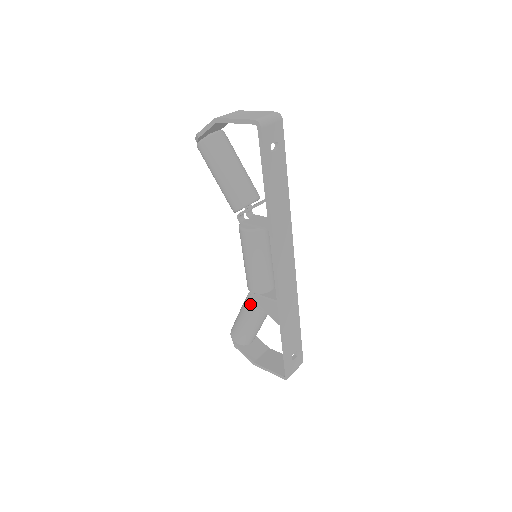
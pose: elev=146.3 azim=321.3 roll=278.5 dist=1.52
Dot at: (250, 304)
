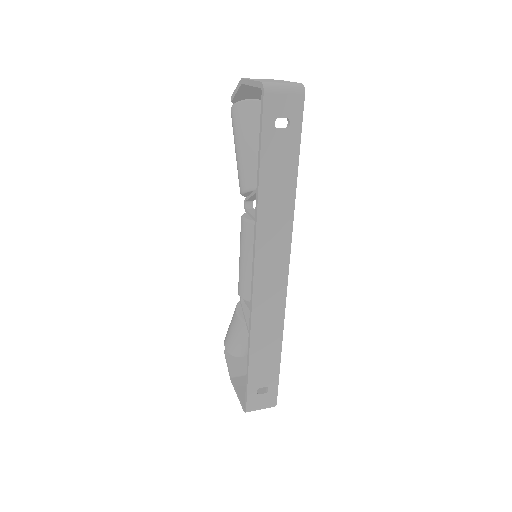
Dot at: (237, 308)
